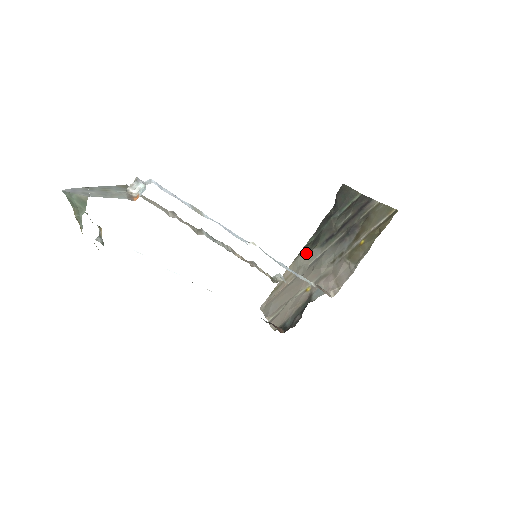
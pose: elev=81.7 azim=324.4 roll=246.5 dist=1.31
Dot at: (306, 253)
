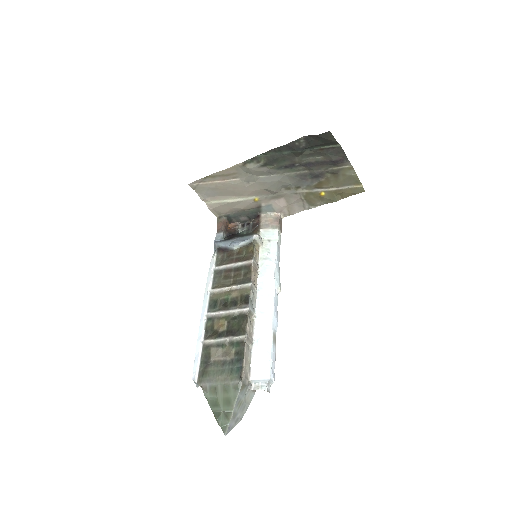
Dot at: (259, 168)
